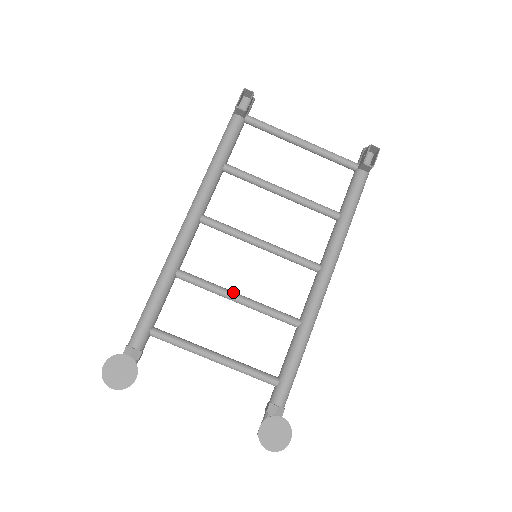
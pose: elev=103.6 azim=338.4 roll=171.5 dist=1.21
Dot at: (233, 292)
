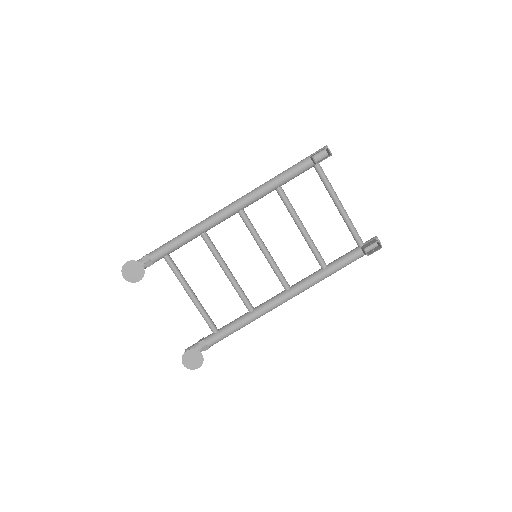
Dot at: (227, 267)
